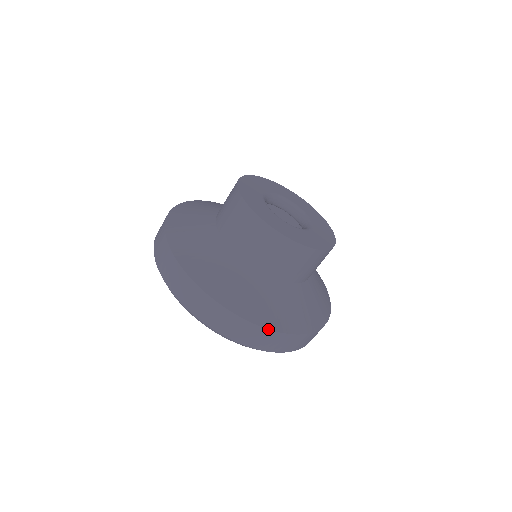
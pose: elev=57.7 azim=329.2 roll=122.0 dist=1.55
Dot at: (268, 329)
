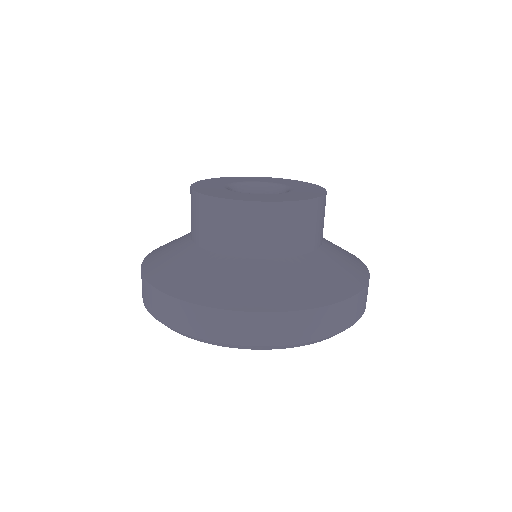
Dot at: (362, 290)
